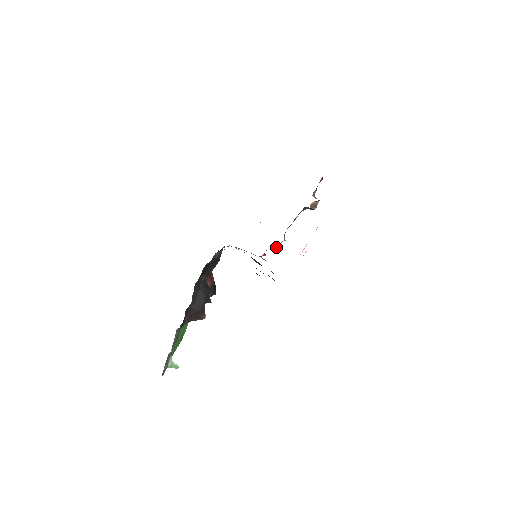
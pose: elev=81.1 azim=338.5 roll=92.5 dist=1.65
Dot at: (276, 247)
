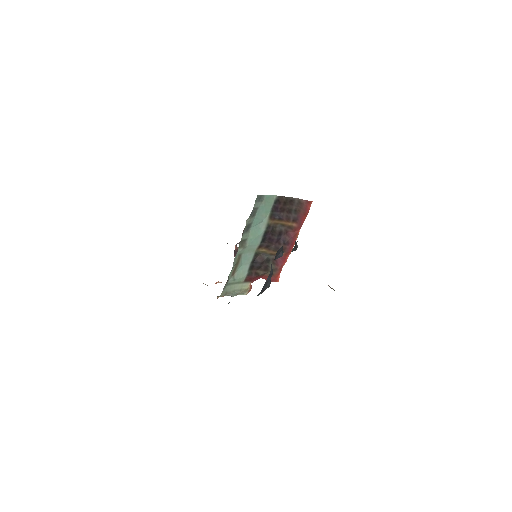
Dot at: occluded
